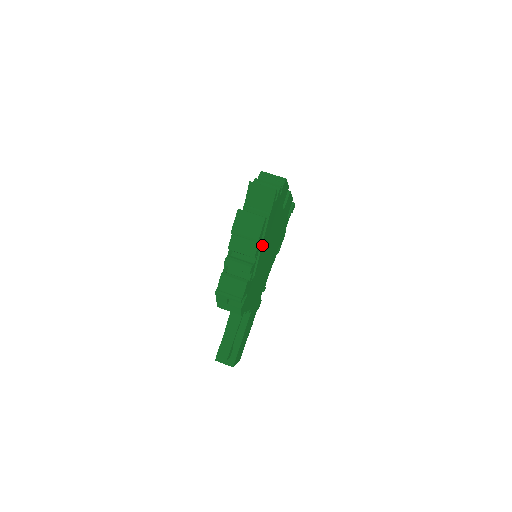
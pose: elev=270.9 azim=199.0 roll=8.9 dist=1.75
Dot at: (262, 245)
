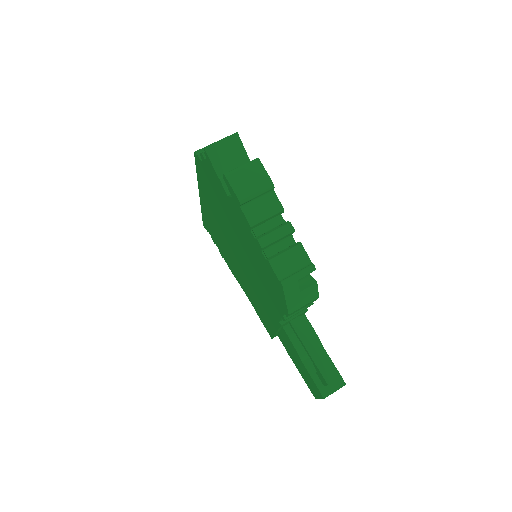
Dot at: occluded
